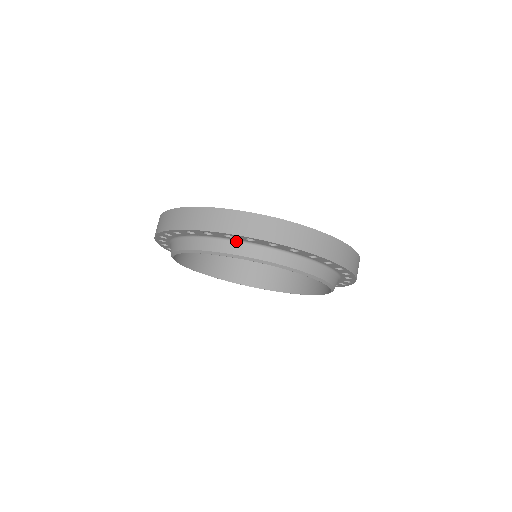
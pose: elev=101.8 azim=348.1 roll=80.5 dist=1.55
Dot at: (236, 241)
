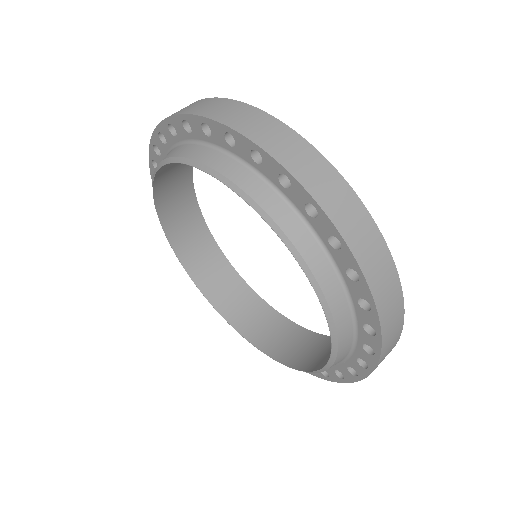
Dot at: (284, 199)
